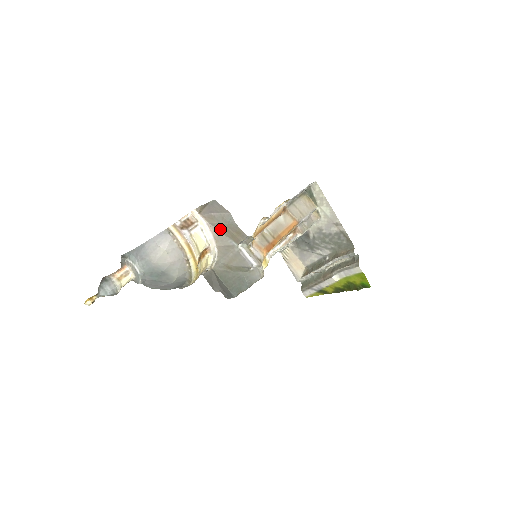
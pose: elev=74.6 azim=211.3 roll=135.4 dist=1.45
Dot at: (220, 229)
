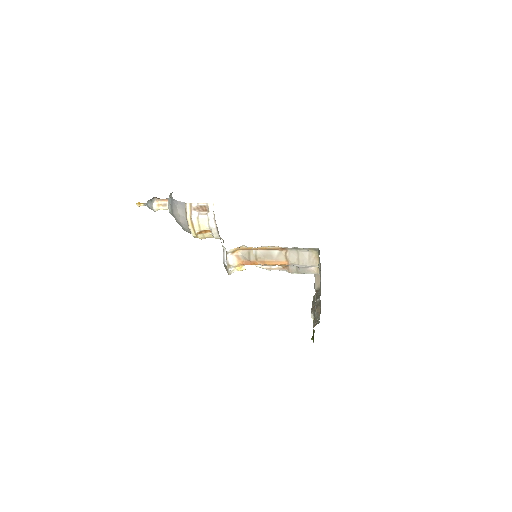
Dot at: occluded
